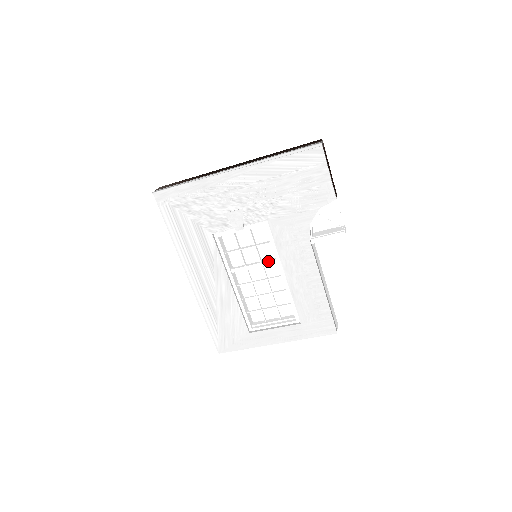
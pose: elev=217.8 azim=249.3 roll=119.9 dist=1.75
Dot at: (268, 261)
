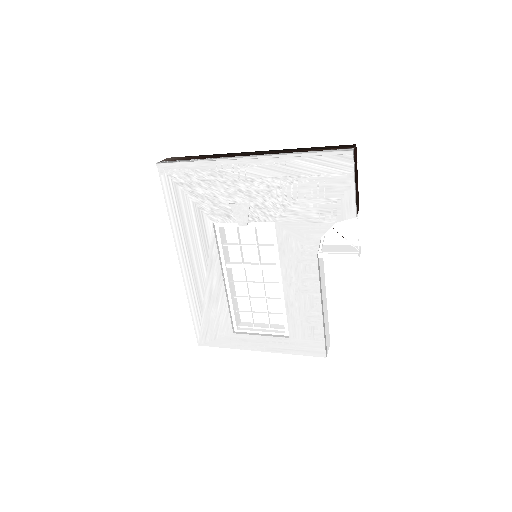
Dot at: (268, 265)
